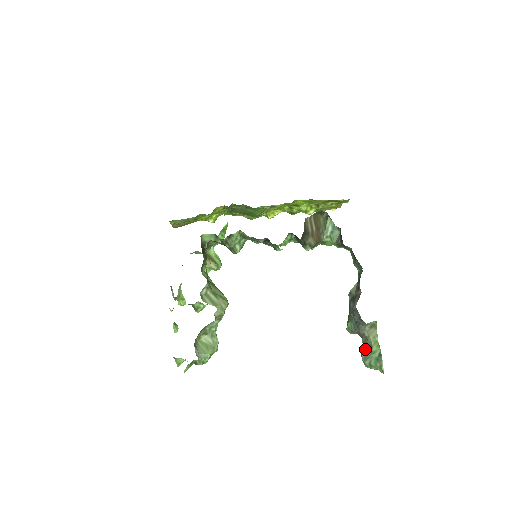
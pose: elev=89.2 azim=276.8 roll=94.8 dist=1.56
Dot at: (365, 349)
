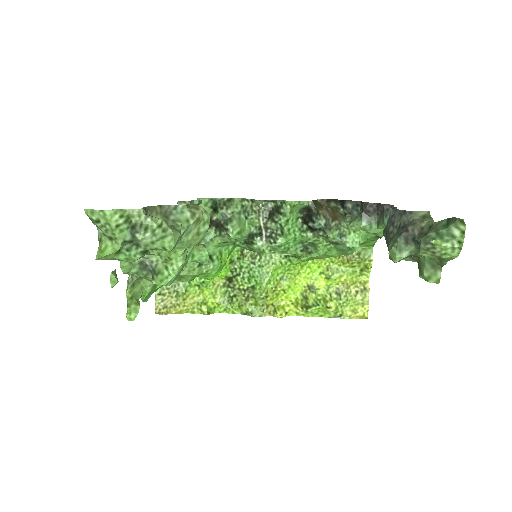
Dot at: occluded
